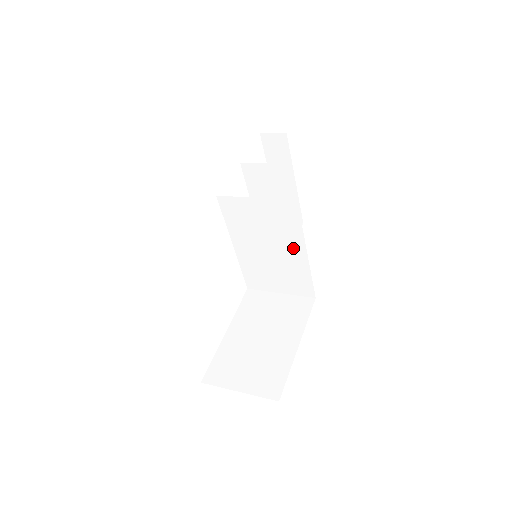
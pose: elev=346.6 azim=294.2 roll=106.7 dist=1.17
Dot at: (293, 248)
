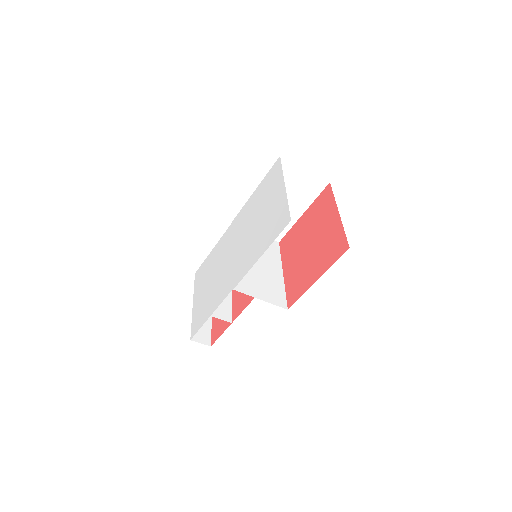
Dot at: (274, 267)
